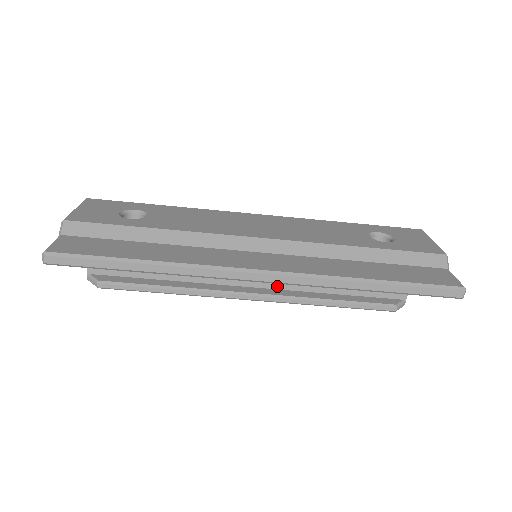
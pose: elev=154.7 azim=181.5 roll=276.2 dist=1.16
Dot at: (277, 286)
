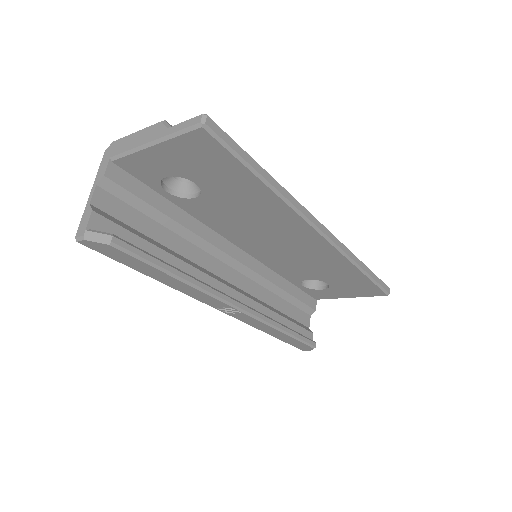
Dot at: occluded
